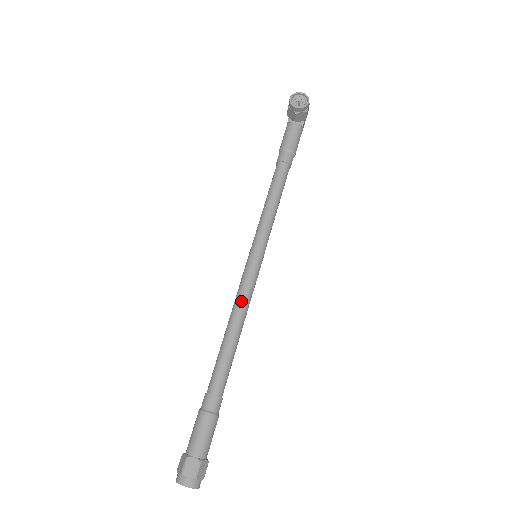
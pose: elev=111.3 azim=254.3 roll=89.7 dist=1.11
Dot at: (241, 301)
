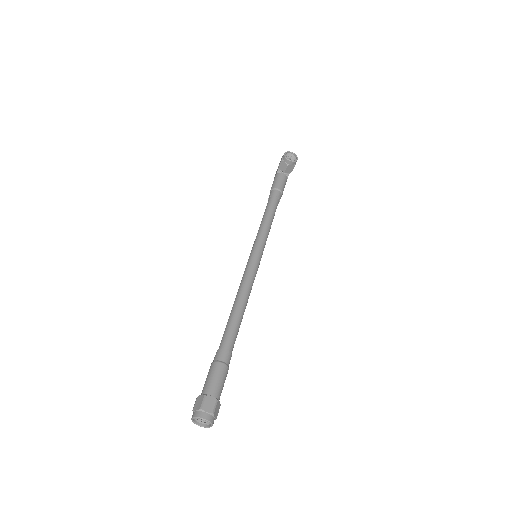
Dot at: (247, 284)
